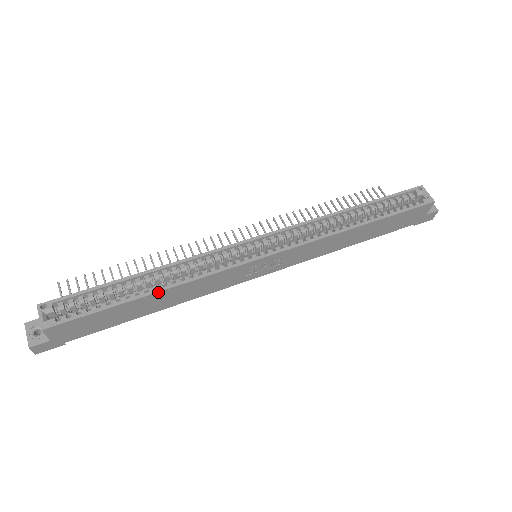
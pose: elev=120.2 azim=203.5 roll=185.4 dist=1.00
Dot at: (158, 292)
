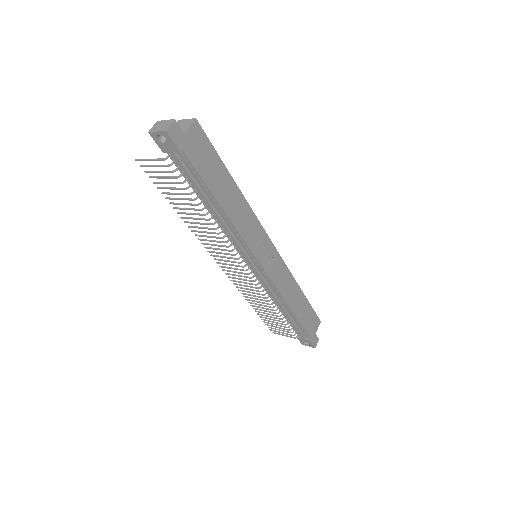
Dot at: (238, 188)
